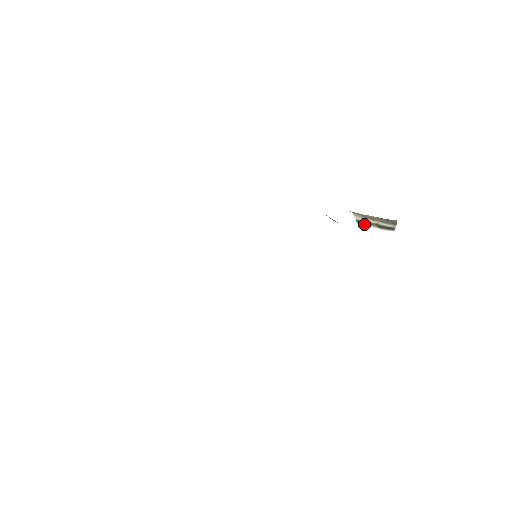
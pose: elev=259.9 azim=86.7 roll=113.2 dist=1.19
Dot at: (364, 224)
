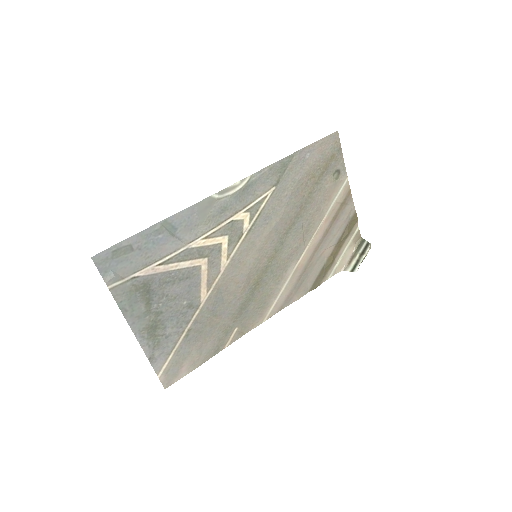
Dot at: (357, 266)
